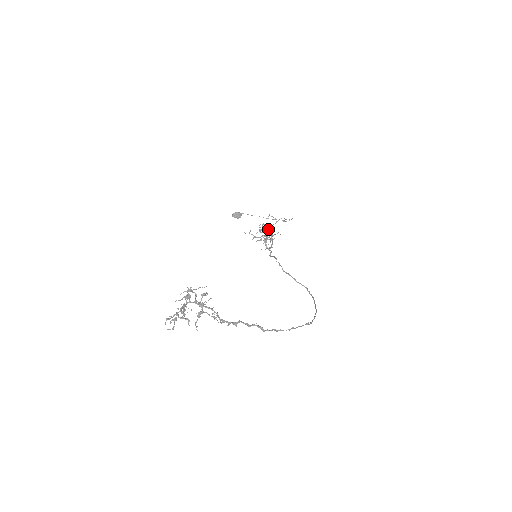
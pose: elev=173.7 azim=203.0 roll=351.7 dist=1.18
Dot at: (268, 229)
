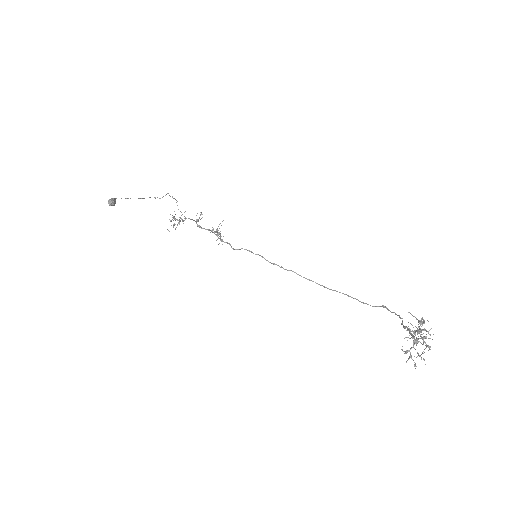
Dot at: occluded
